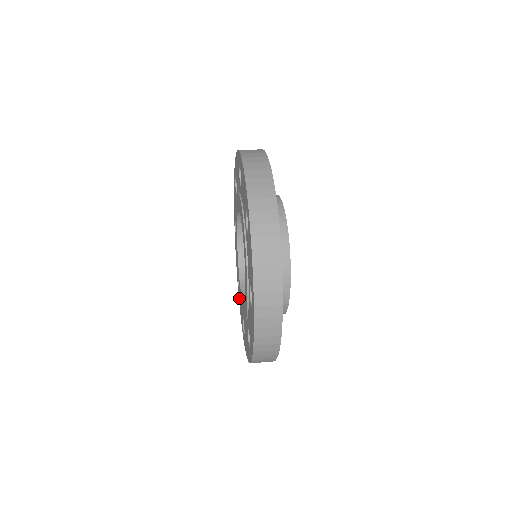
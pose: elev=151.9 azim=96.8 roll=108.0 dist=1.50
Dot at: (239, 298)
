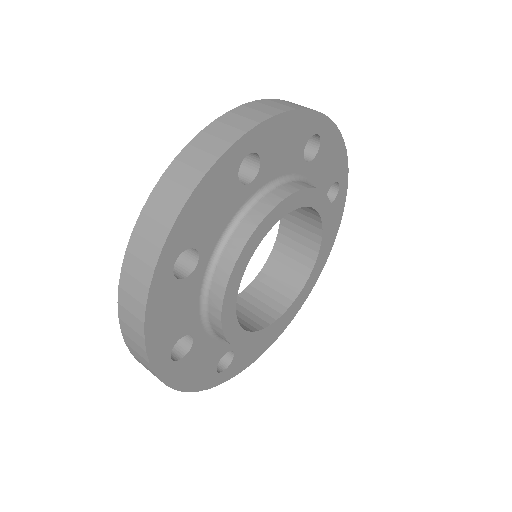
Dot at: occluded
